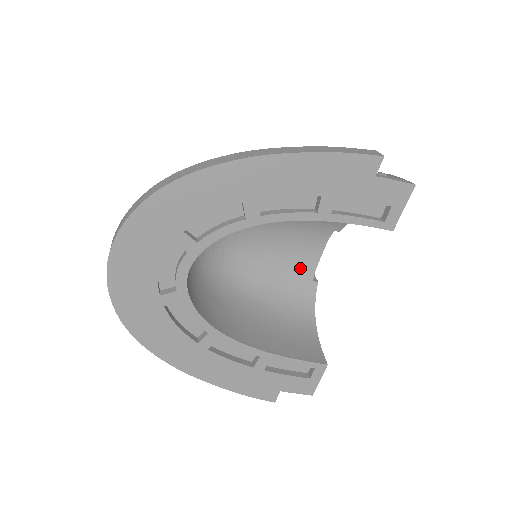
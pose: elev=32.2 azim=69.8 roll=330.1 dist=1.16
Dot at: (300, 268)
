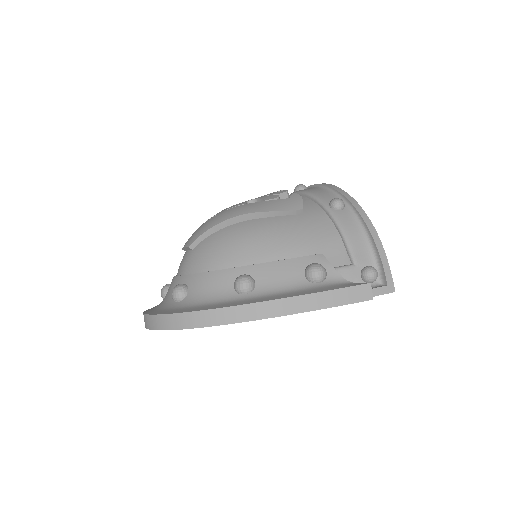
Dot at: occluded
